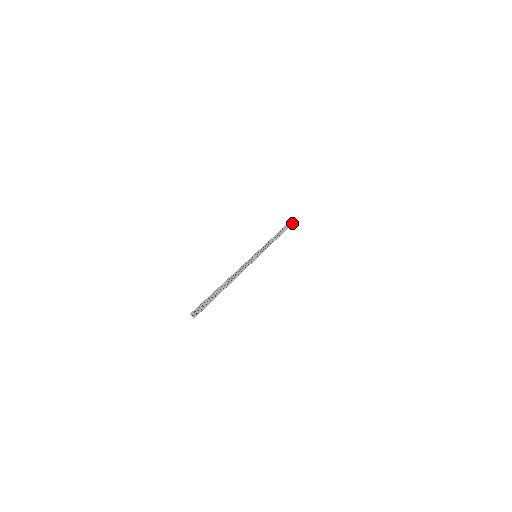
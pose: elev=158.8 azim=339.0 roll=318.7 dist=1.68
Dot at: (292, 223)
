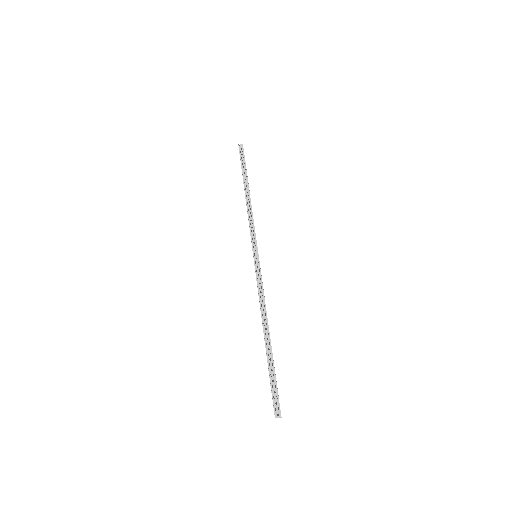
Dot at: (242, 150)
